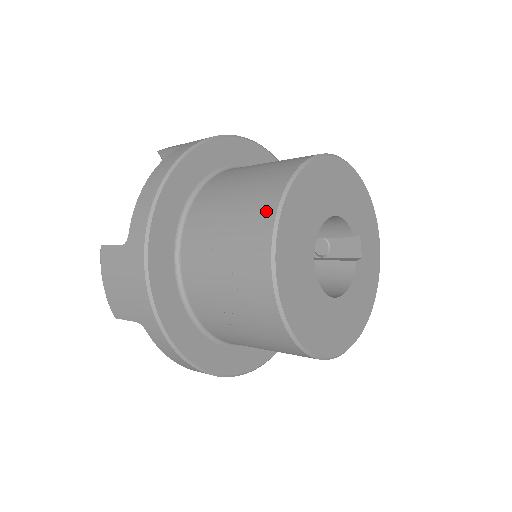
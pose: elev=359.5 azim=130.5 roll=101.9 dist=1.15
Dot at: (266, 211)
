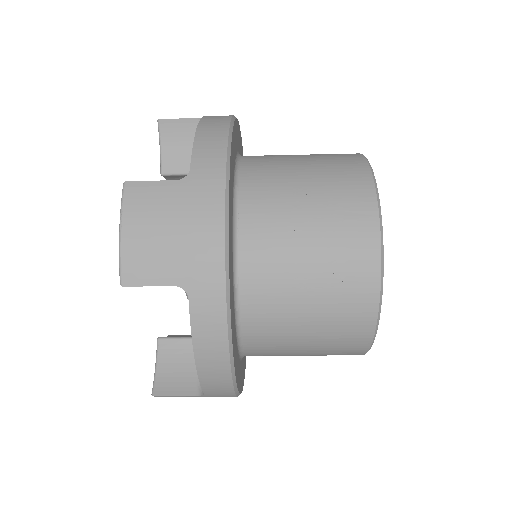
Dot at: (359, 174)
